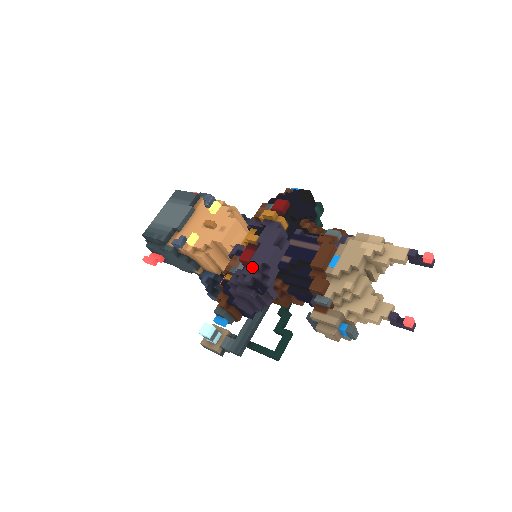
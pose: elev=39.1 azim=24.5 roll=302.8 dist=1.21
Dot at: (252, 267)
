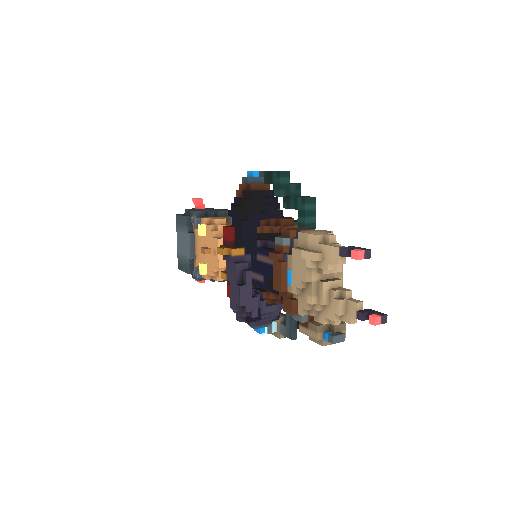
Dot at: (234, 309)
